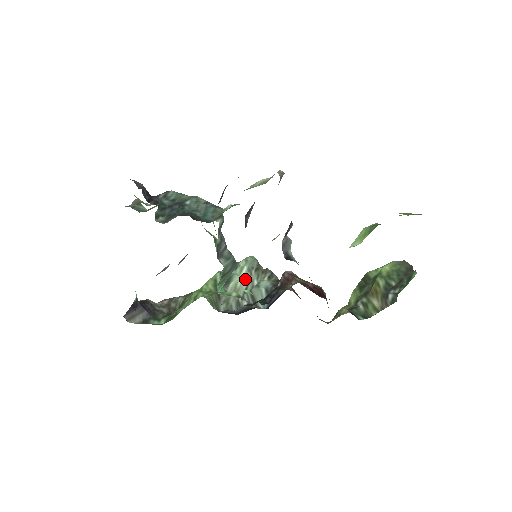
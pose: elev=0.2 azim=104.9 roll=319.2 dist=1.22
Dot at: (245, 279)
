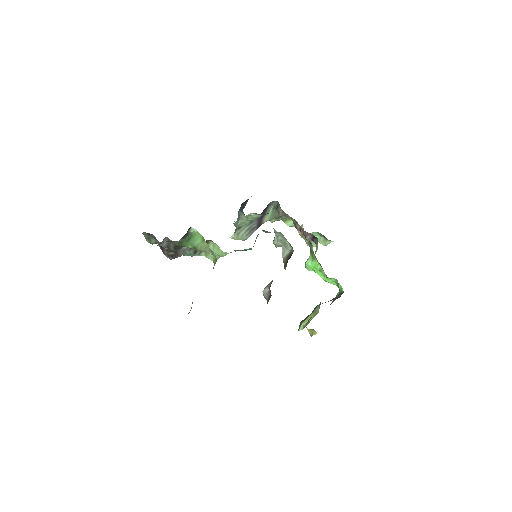
Dot at: occluded
